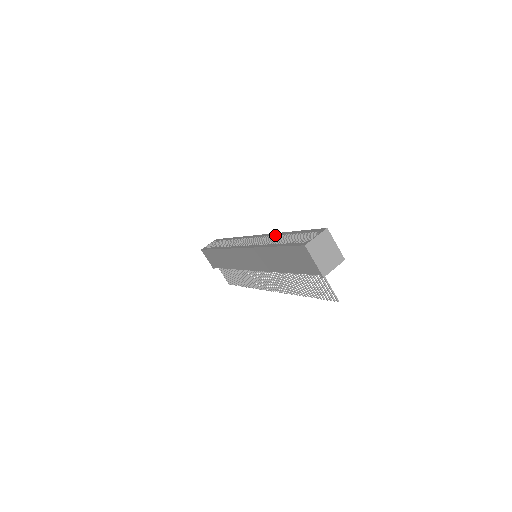
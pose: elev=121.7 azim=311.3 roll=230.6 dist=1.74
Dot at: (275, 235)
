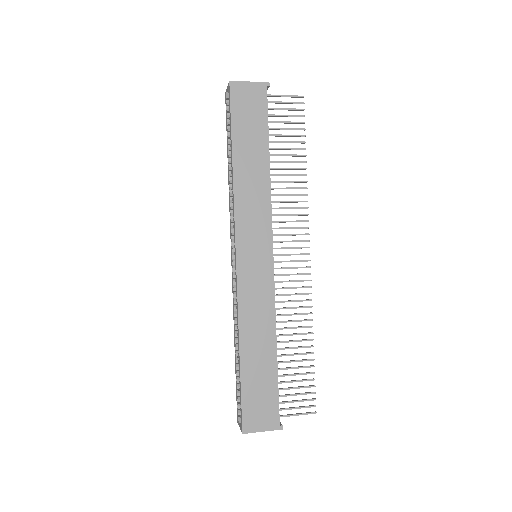
Dot at: (229, 195)
